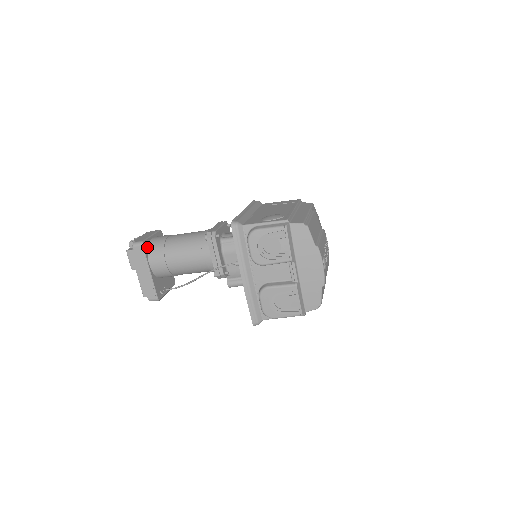
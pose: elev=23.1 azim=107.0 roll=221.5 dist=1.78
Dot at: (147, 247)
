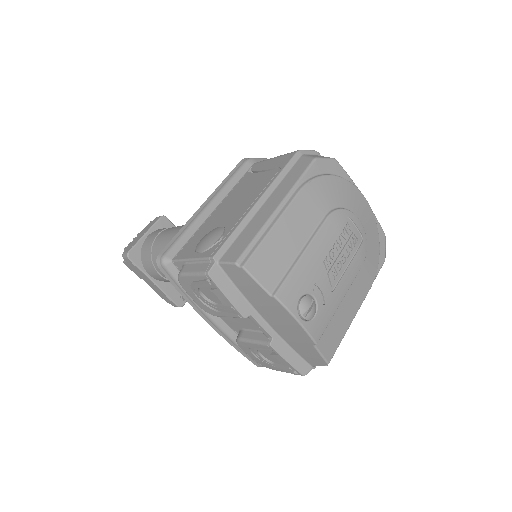
Dot at: (139, 255)
